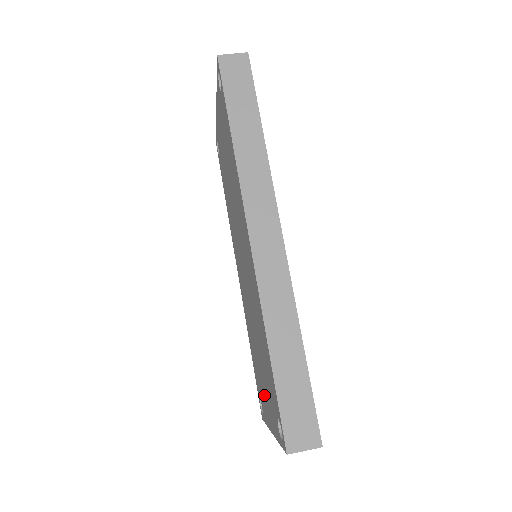
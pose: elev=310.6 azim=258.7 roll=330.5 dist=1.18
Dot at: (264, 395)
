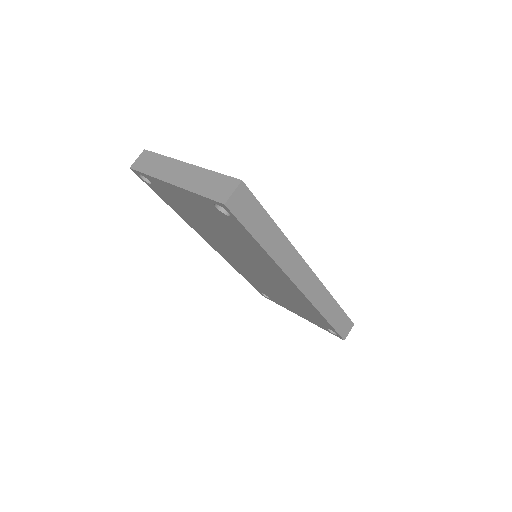
Dot at: (286, 305)
